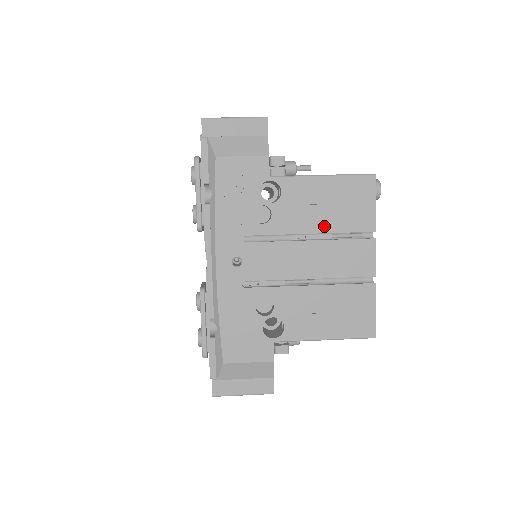
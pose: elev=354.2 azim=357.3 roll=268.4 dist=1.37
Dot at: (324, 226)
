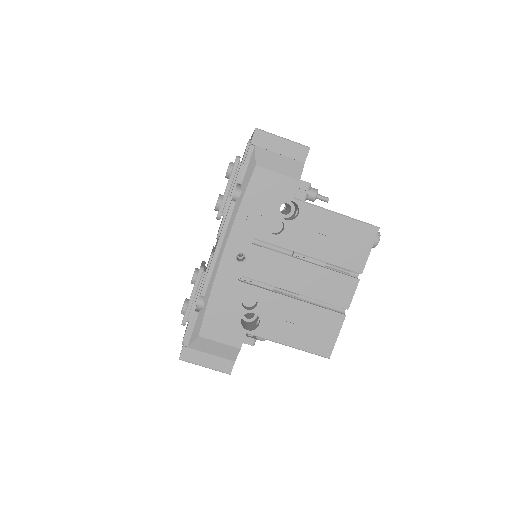
Dot at: (322, 254)
